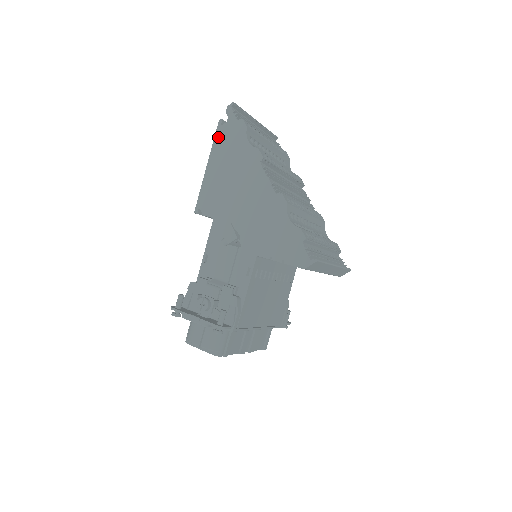
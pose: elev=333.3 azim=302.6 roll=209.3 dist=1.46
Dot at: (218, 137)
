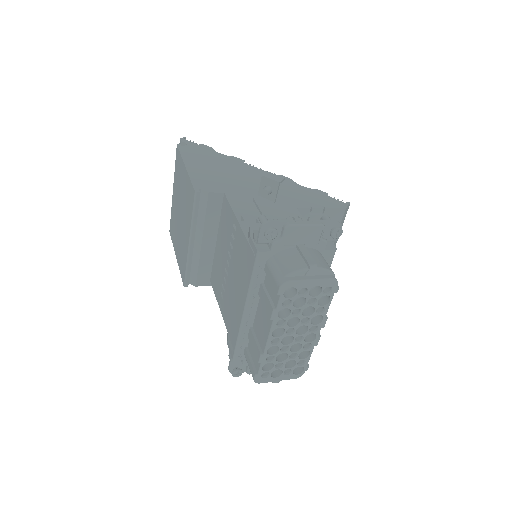
Dot at: (184, 151)
